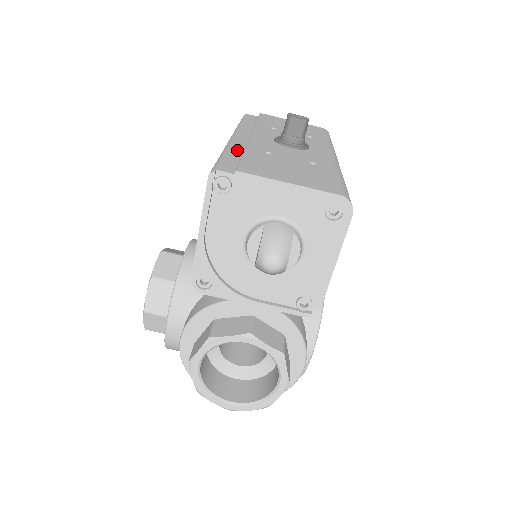
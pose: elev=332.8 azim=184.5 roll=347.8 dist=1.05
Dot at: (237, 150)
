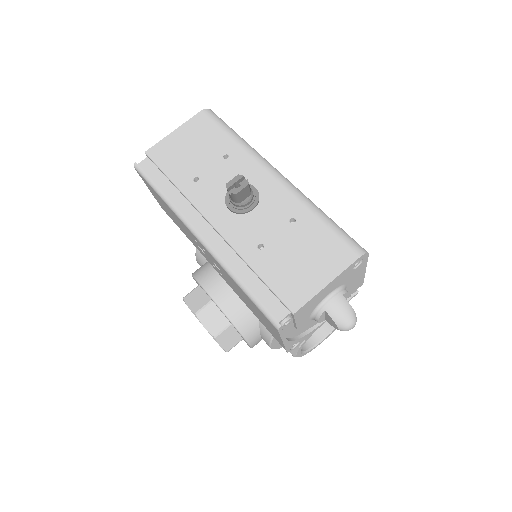
Dot at: (239, 266)
